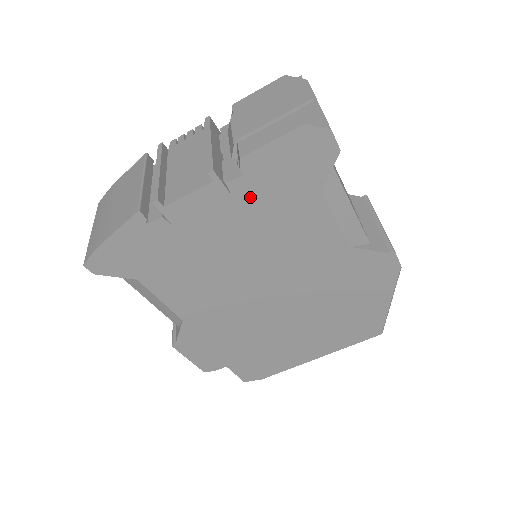
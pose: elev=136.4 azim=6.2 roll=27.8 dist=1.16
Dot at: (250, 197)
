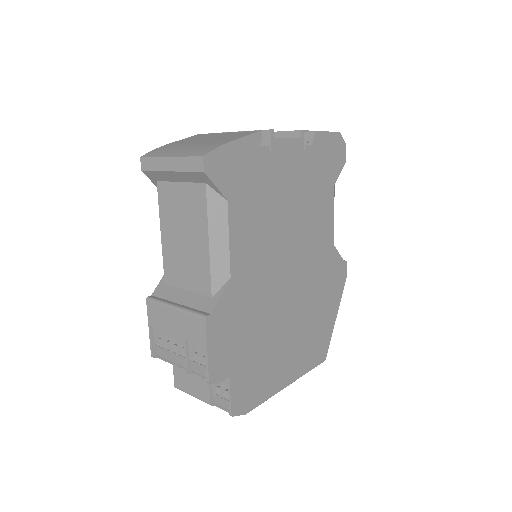
Dot at: (310, 165)
